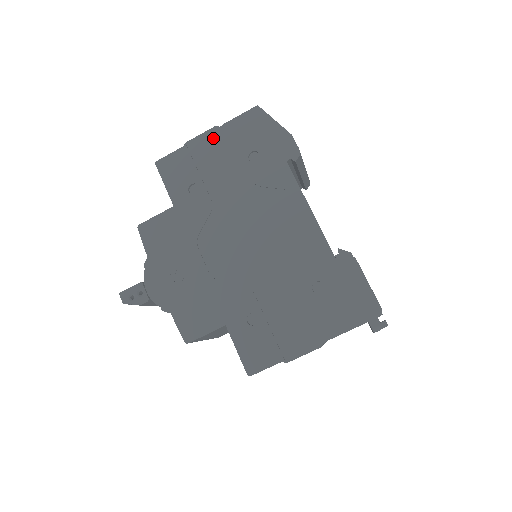
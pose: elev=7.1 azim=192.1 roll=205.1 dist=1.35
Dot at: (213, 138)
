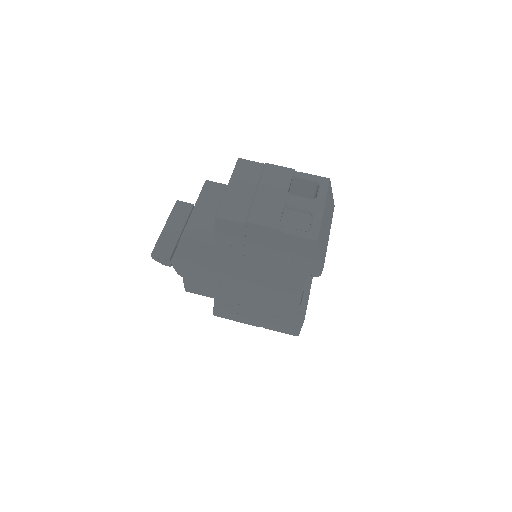
Dot at: (270, 234)
